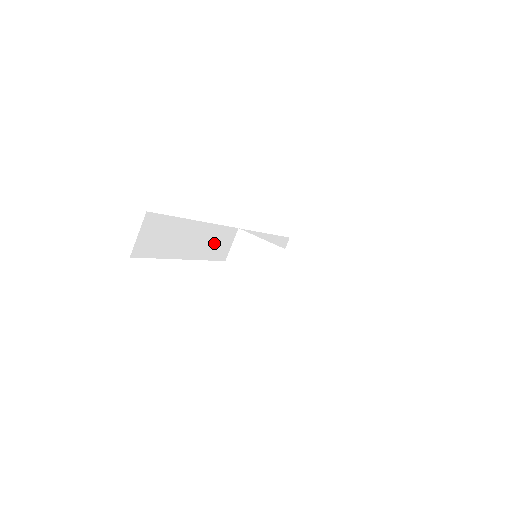
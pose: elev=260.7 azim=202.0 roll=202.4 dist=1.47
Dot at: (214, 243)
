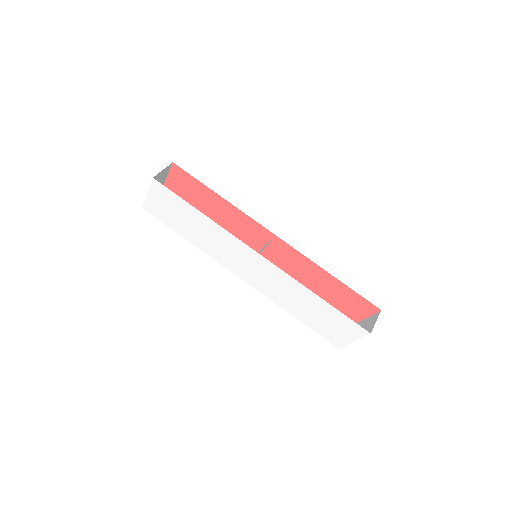
Dot at: occluded
